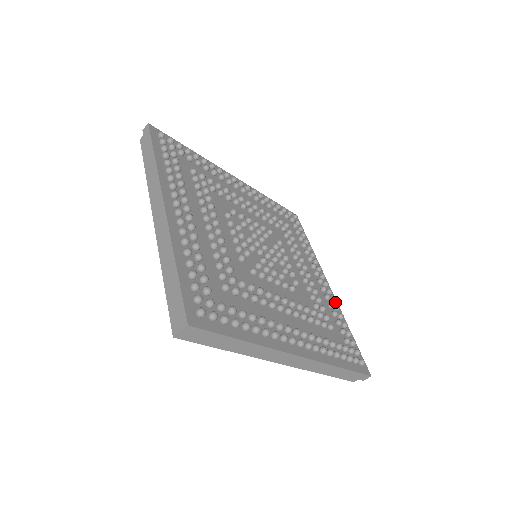
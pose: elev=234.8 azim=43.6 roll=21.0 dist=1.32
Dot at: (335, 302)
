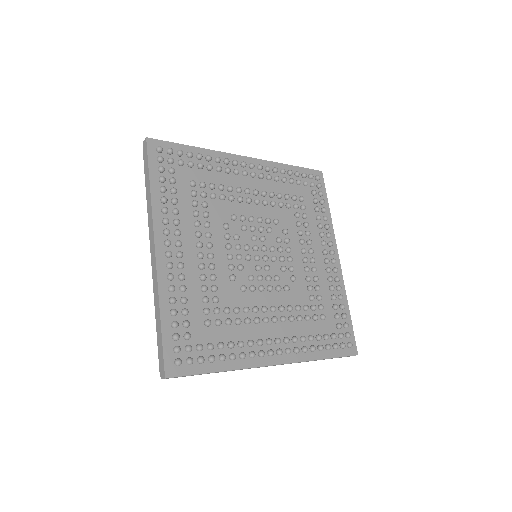
Dot at: (340, 279)
